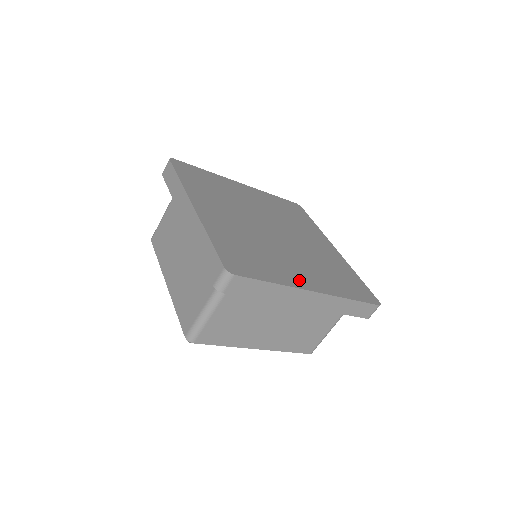
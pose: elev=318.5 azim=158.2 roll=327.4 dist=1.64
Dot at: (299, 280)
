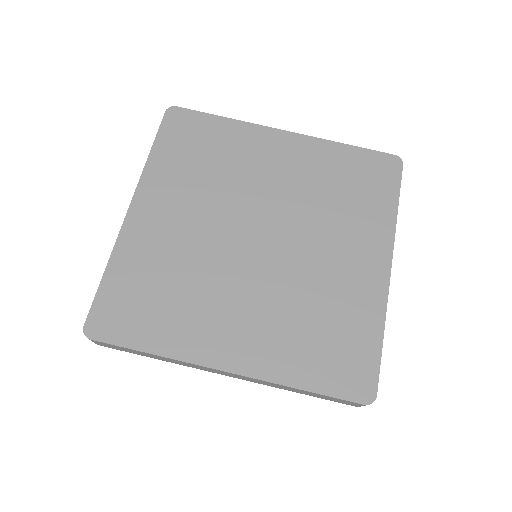
Dot at: (371, 282)
